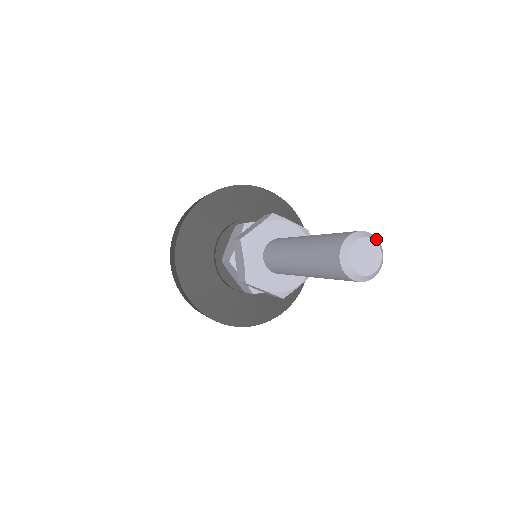
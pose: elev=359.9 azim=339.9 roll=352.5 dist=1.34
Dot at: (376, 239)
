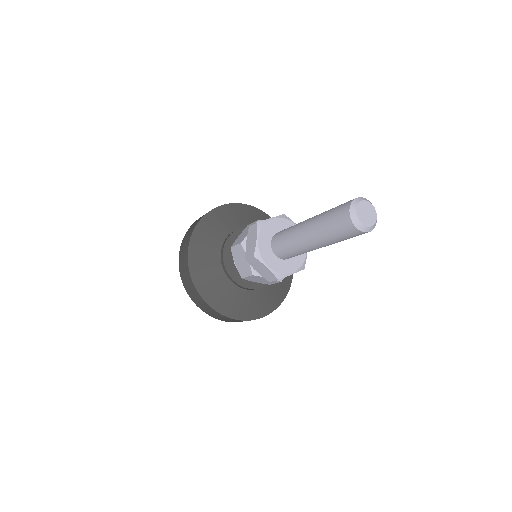
Dot at: (363, 198)
